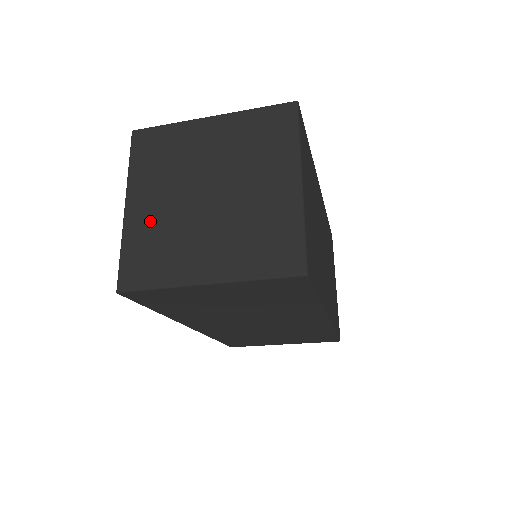
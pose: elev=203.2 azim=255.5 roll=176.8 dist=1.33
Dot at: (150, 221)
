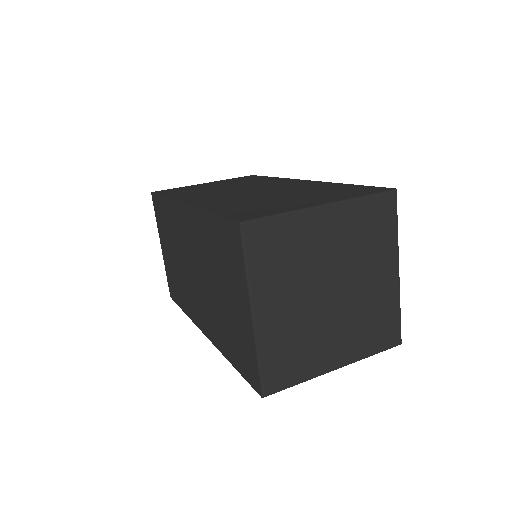
Dot at: (283, 327)
